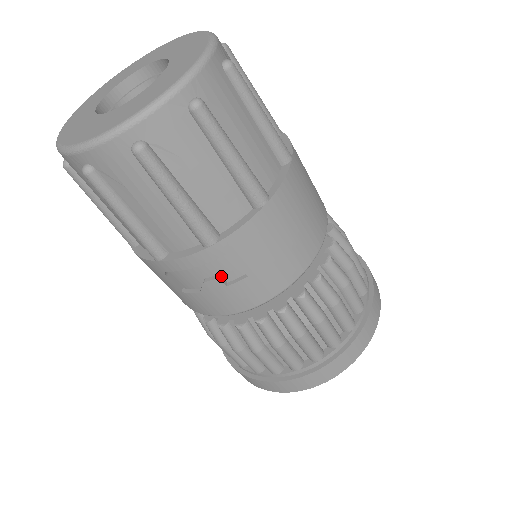
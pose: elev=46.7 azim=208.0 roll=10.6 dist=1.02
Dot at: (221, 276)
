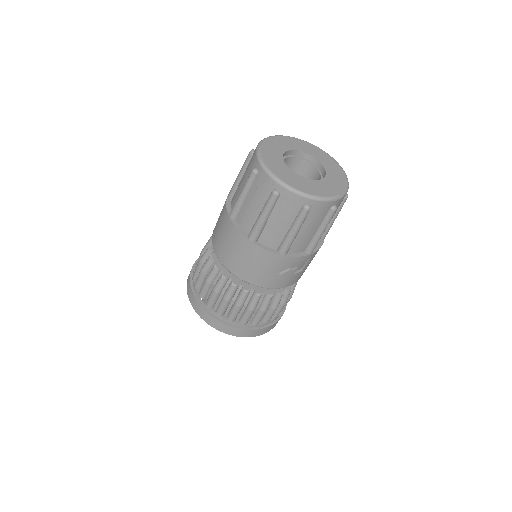
Dot at: (296, 268)
